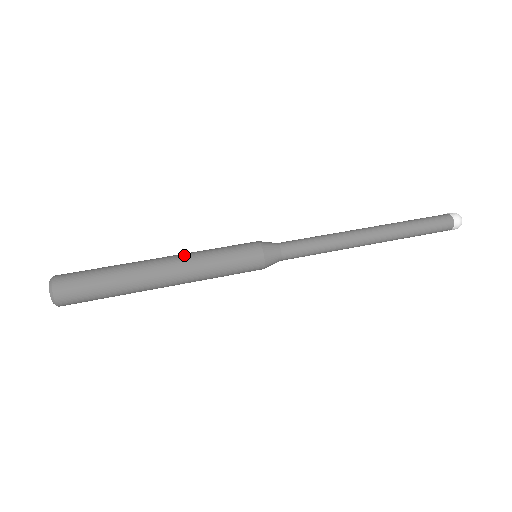
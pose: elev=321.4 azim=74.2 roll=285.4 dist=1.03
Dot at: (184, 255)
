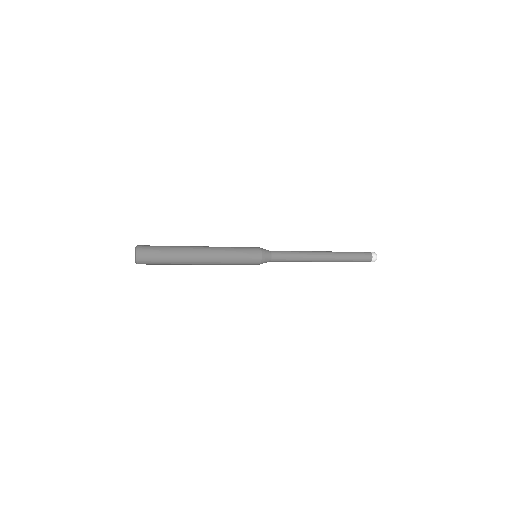
Dot at: occluded
